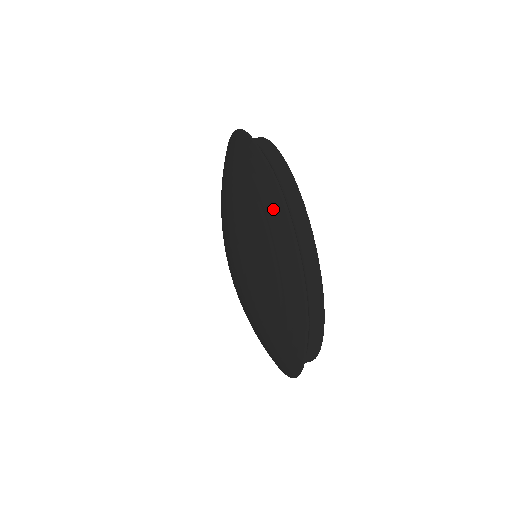
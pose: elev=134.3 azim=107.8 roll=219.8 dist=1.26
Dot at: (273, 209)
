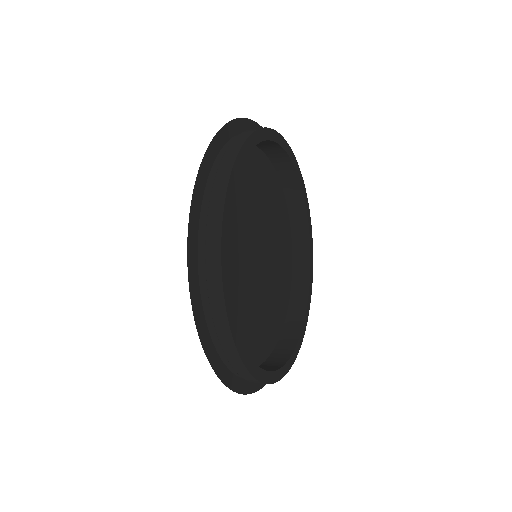
Dot at: occluded
